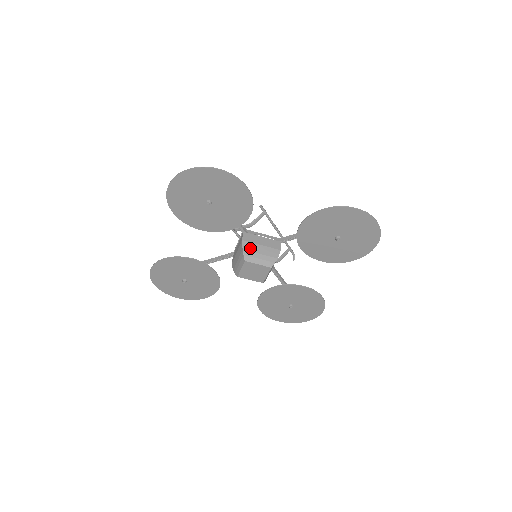
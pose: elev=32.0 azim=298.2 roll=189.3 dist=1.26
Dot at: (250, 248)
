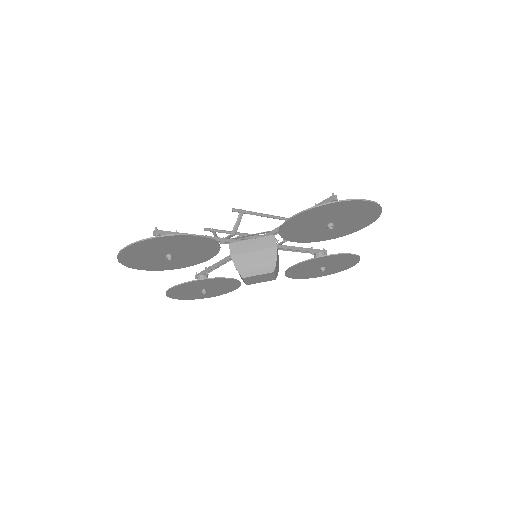
Dot at: (242, 261)
